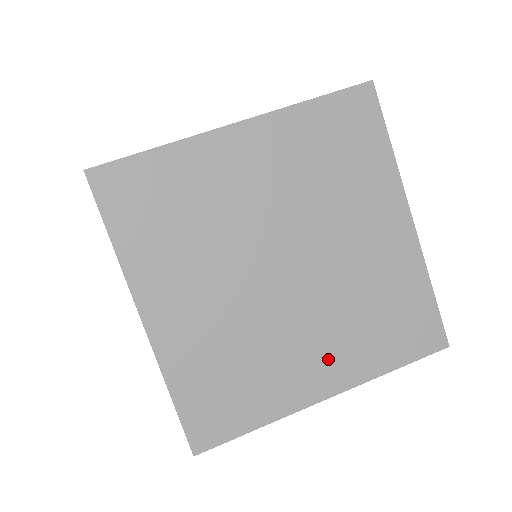
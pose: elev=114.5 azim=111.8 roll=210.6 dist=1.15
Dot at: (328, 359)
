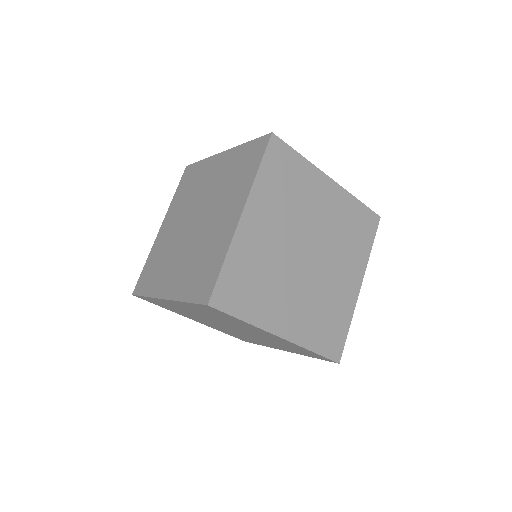
Dot at: (349, 272)
